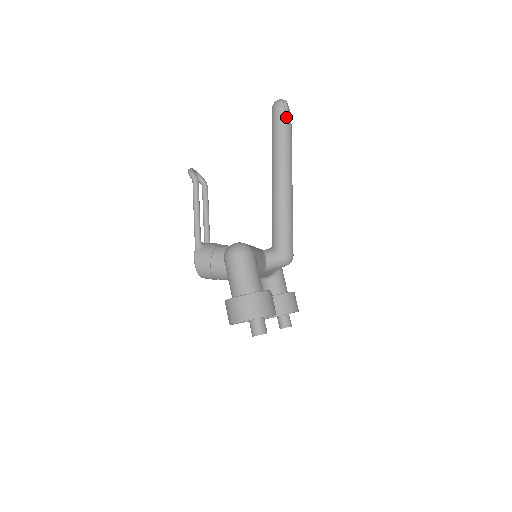
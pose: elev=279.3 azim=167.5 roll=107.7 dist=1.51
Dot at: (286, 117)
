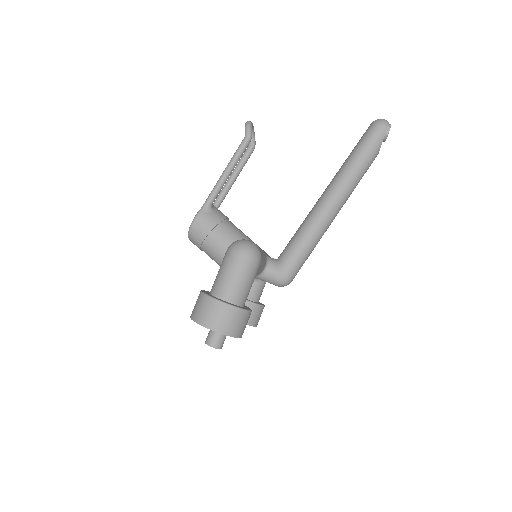
Dot at: (380, 143)
